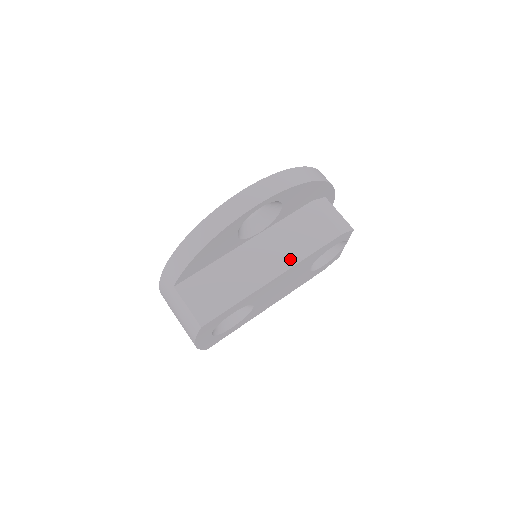
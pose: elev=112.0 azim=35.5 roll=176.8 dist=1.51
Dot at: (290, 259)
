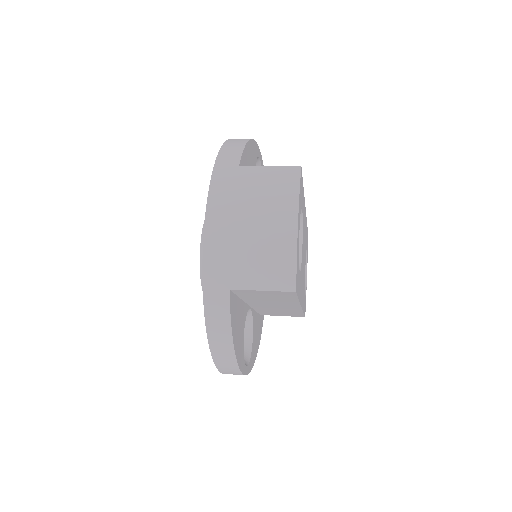
Dot at: occluded
